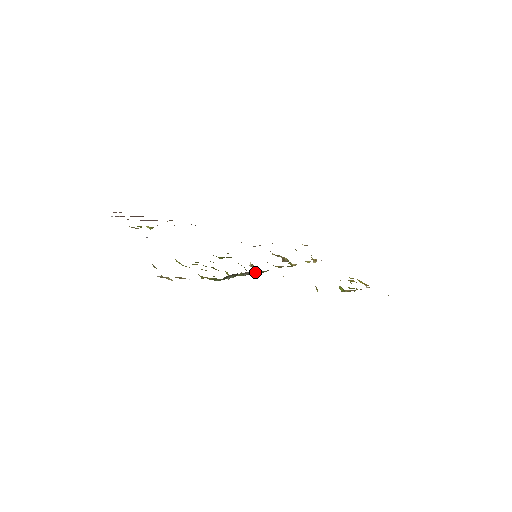
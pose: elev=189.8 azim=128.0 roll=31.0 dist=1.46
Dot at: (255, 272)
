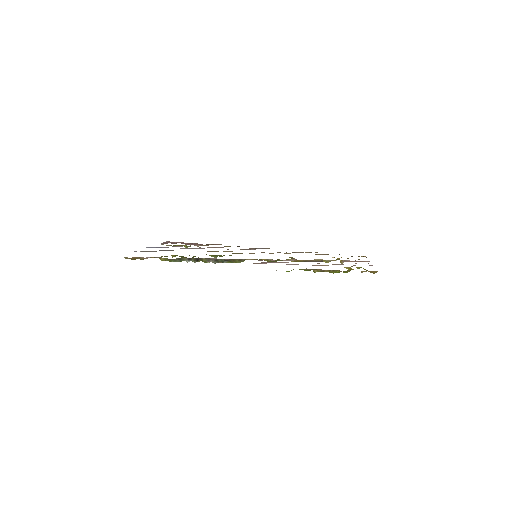
Dot at: (221, 259)
